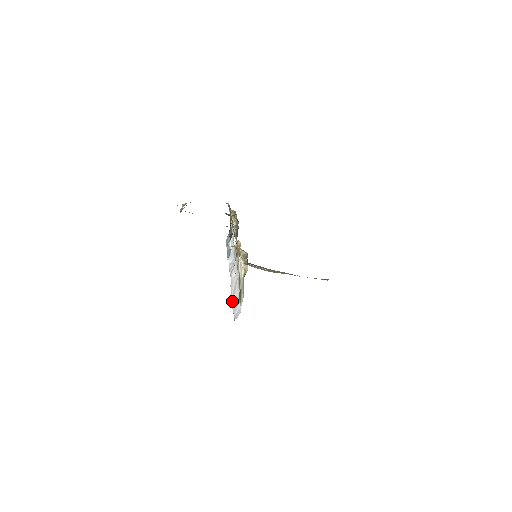
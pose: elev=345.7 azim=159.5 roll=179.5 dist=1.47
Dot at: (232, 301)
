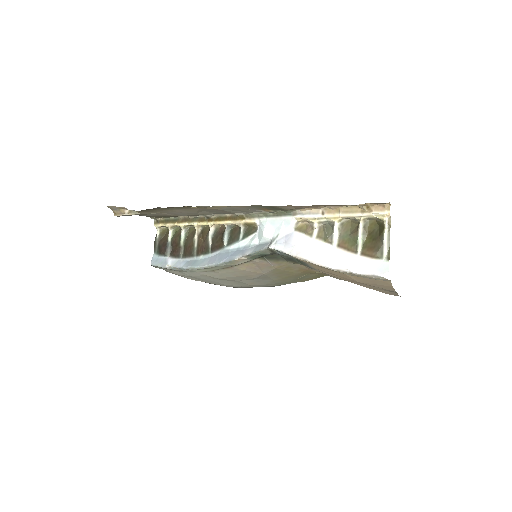
Dot at: (345, 268)
